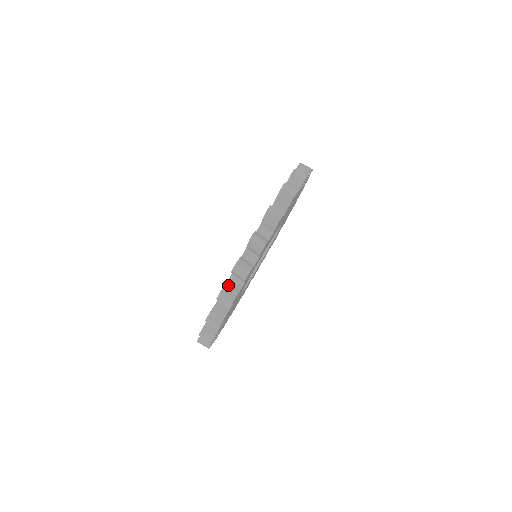
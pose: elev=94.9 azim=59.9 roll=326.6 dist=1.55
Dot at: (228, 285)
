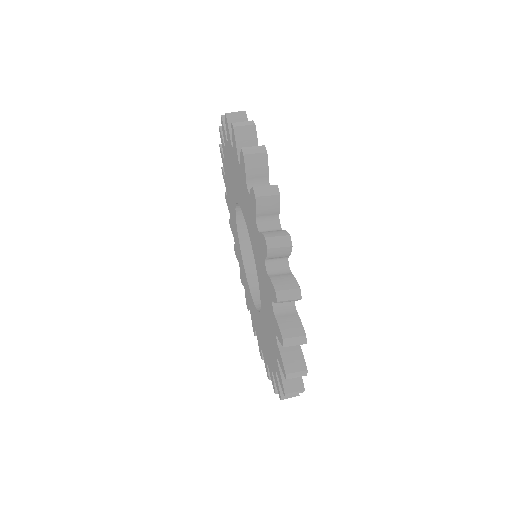
Dot at: (284, 353)
